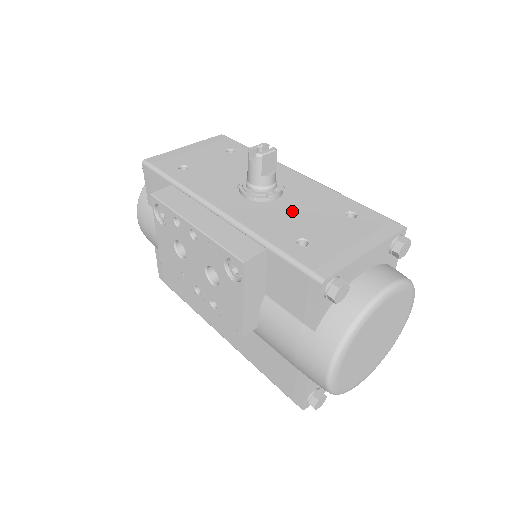
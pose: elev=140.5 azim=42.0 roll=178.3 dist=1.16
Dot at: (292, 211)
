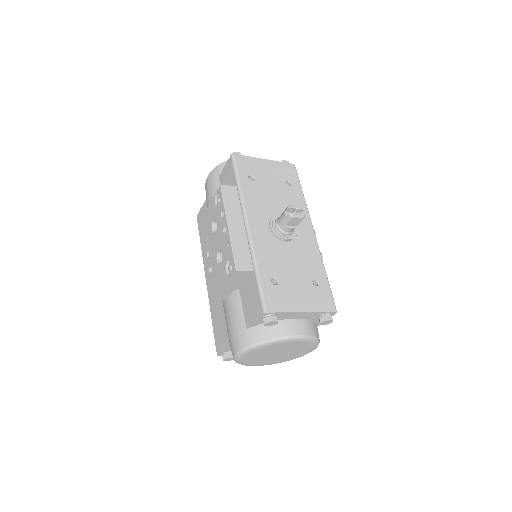
Dot at: (286, 257)
